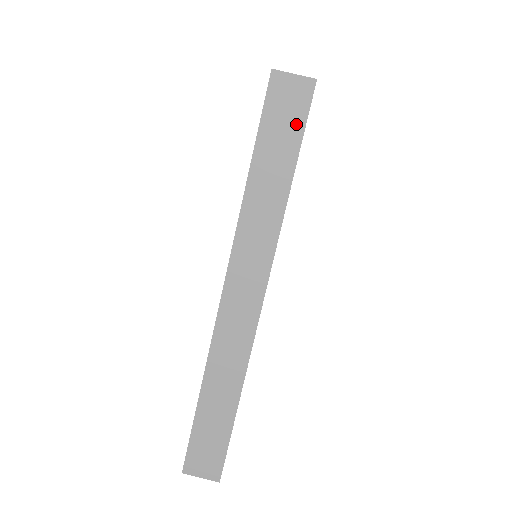
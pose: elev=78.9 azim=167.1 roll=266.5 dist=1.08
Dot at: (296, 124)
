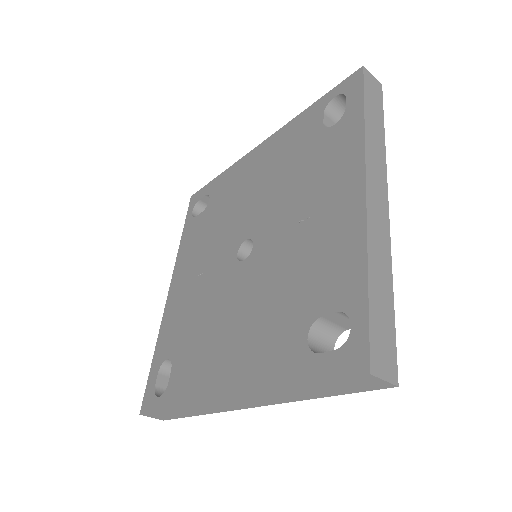
Dot at: (379, 101)
